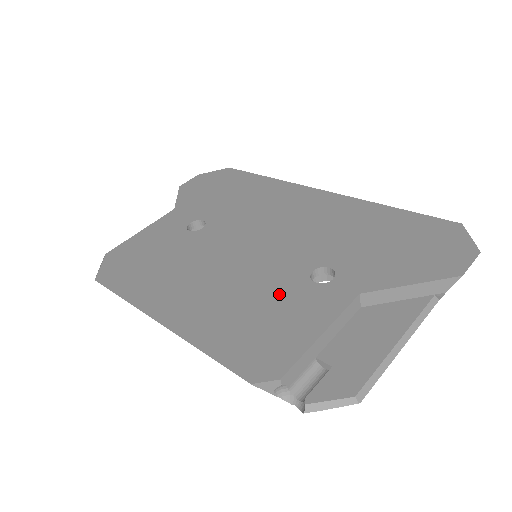
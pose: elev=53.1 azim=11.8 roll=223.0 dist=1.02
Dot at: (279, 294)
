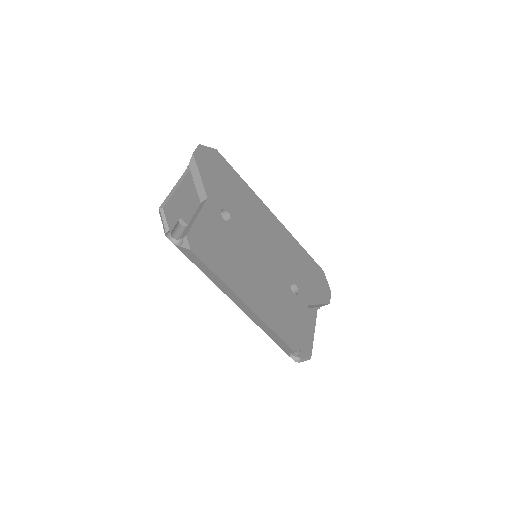
Dot at: (285, 297)
